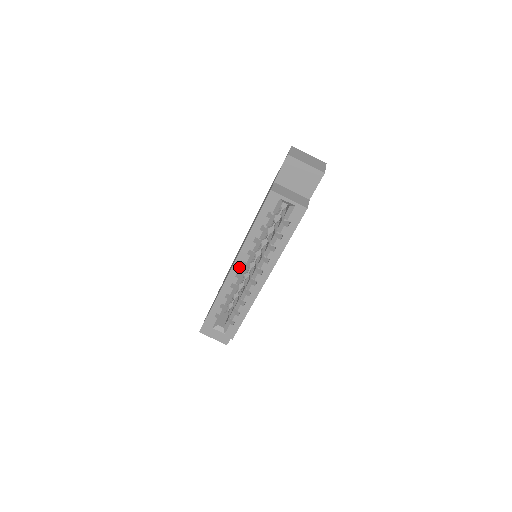
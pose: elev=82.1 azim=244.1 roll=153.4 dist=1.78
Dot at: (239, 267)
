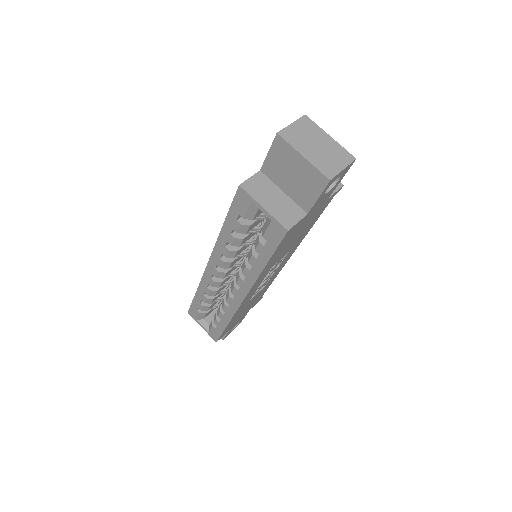
Dot at: (214, 269)
